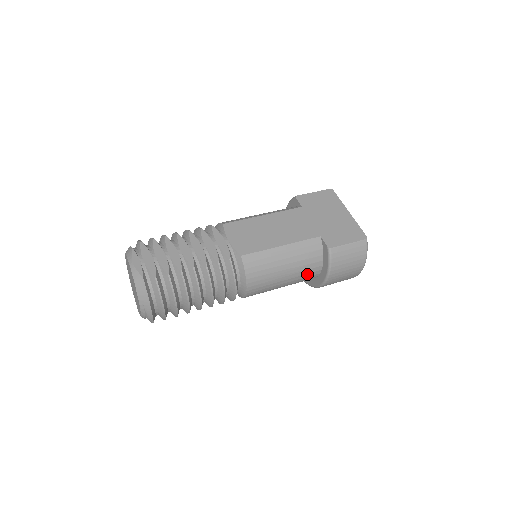
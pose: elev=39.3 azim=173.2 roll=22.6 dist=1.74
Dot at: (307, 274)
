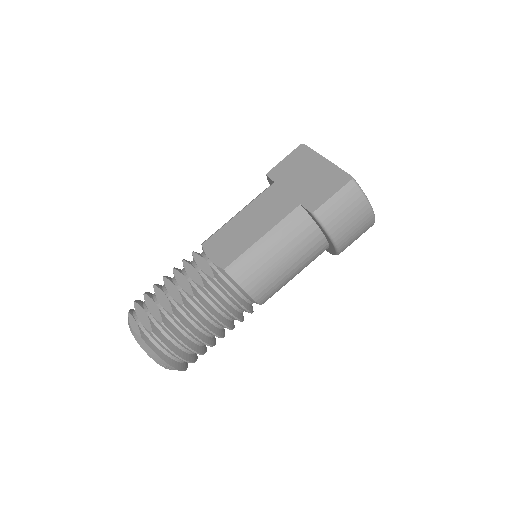
Dot at: (311, 249)
